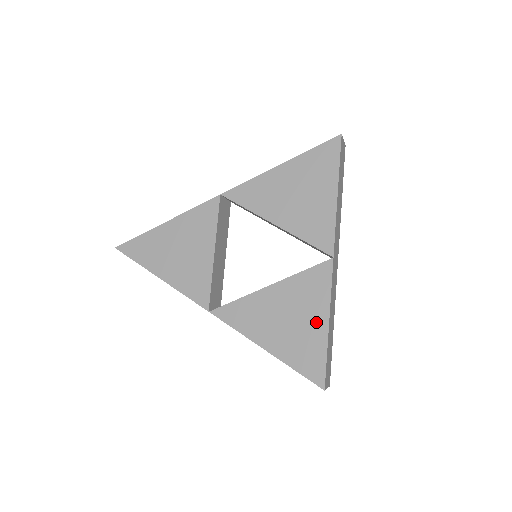
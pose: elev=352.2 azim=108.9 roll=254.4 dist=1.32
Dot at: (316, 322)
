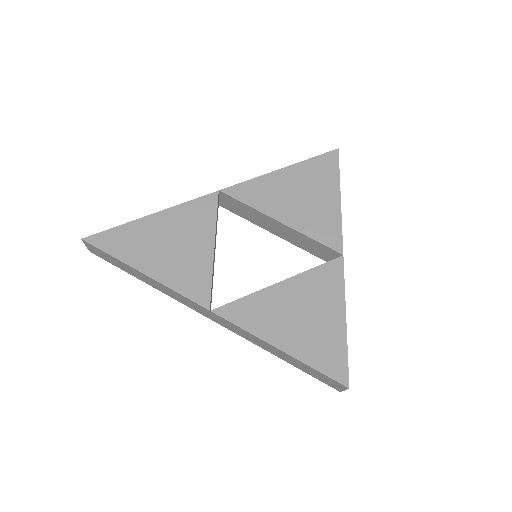
Dot at: (333, 318)
